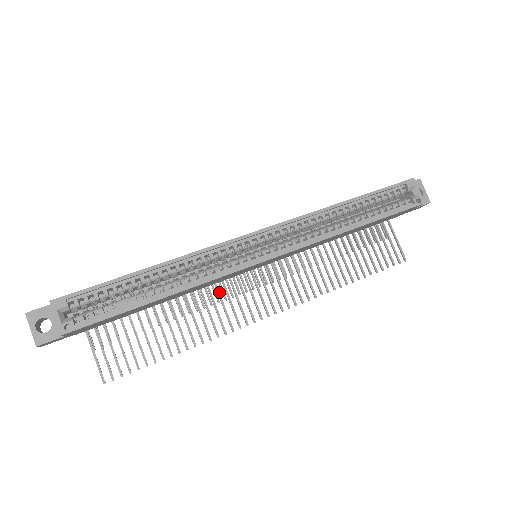
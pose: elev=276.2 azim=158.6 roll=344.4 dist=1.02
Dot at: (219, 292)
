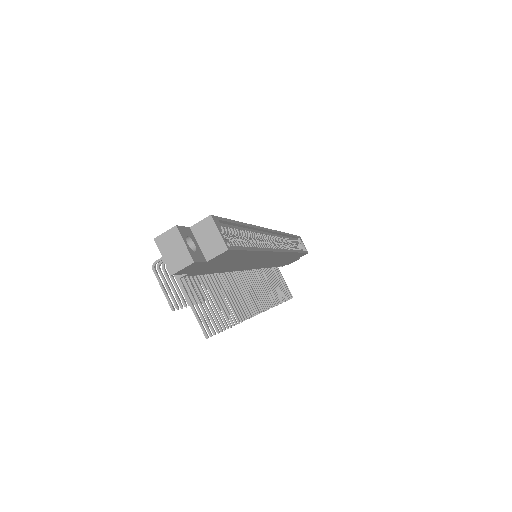
Dot at: (237, 281)
